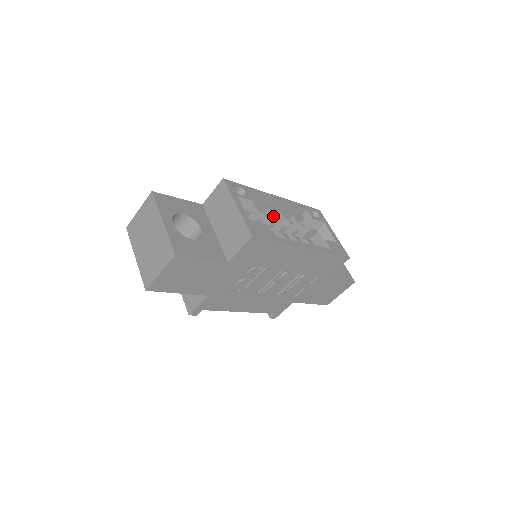
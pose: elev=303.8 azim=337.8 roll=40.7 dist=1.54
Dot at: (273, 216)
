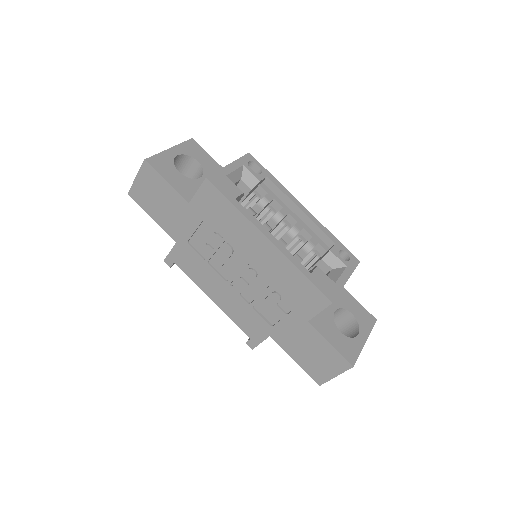
Dot at: (279, 213)
